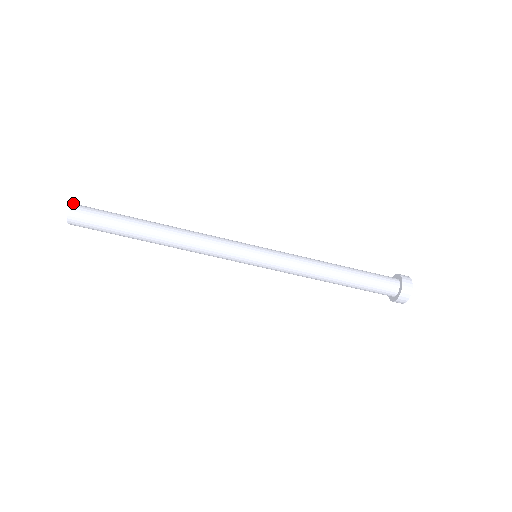
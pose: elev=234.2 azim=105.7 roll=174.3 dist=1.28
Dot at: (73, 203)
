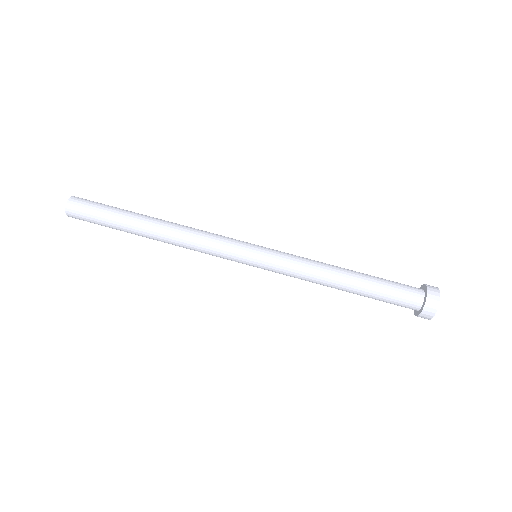
Dot at: occluded
